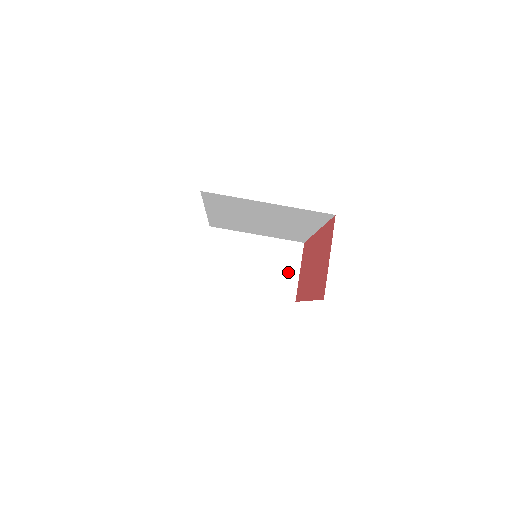
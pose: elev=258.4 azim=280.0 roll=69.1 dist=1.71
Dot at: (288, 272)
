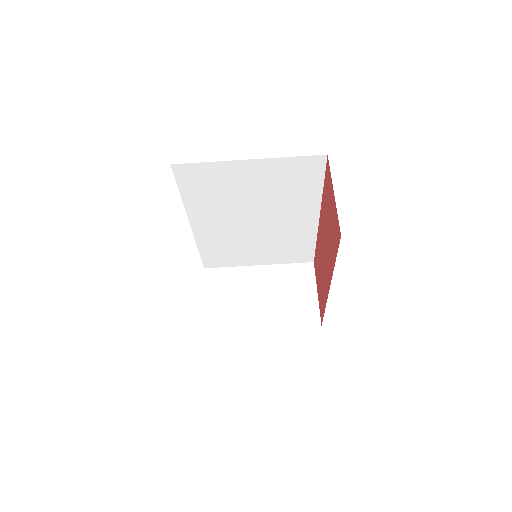
Dot at: (304, 296)
